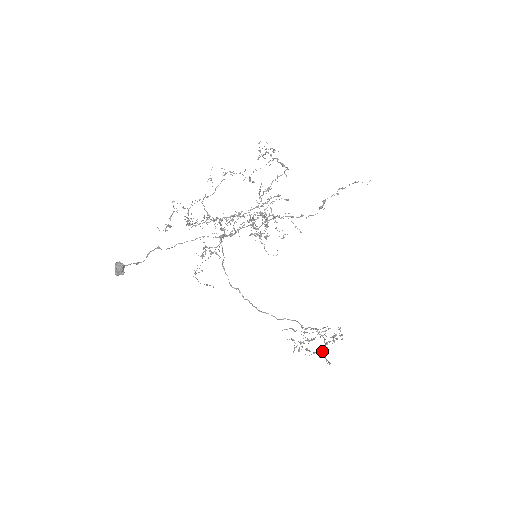
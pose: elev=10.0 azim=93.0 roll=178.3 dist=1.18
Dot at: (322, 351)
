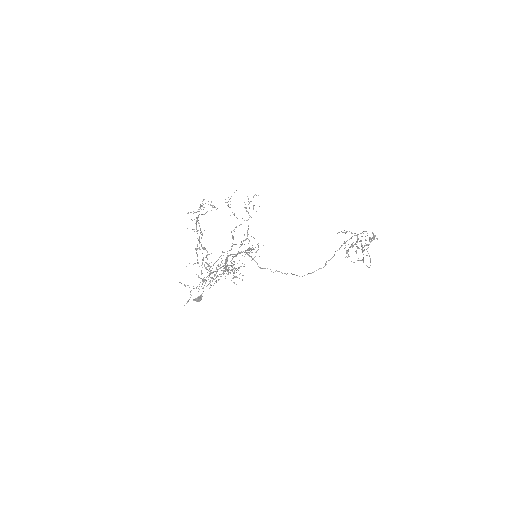
Dot at: occluded
